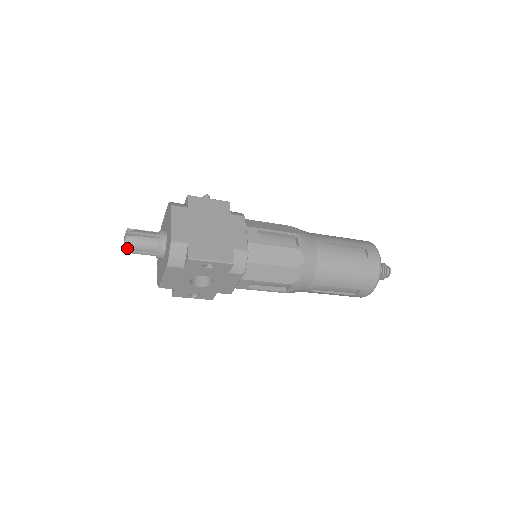
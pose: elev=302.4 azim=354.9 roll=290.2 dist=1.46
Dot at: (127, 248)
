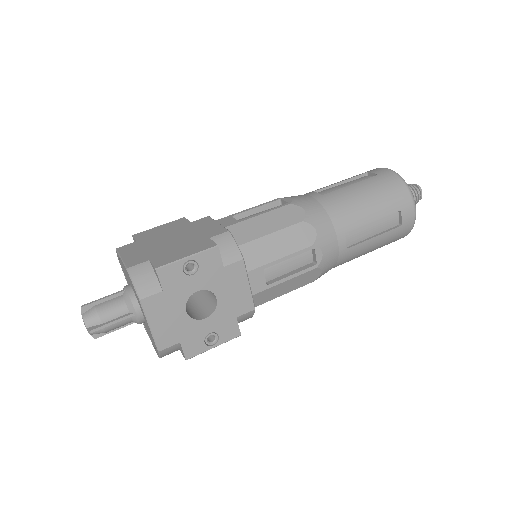
Dot at: (90, 327)
